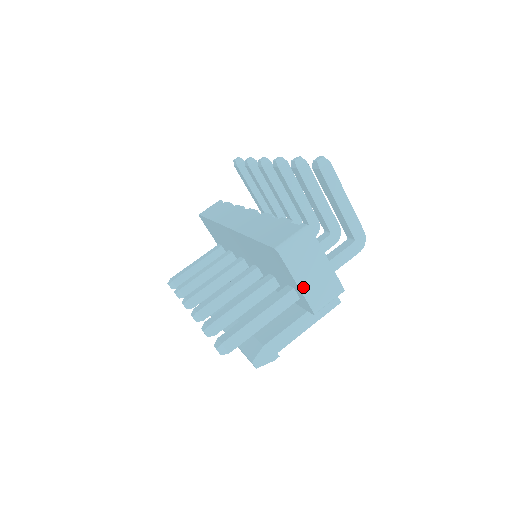
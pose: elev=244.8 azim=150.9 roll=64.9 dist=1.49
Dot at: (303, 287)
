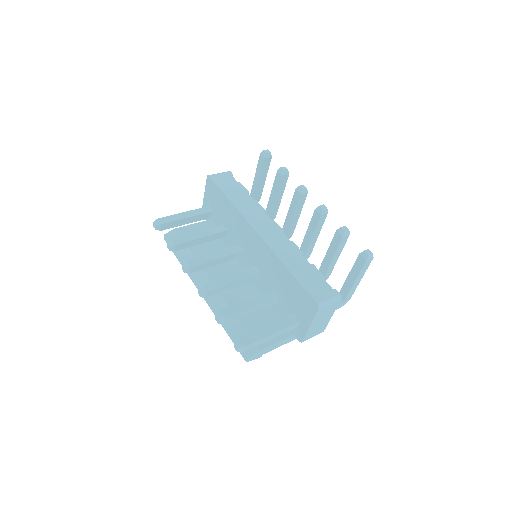
Dot at: (311, 328)
